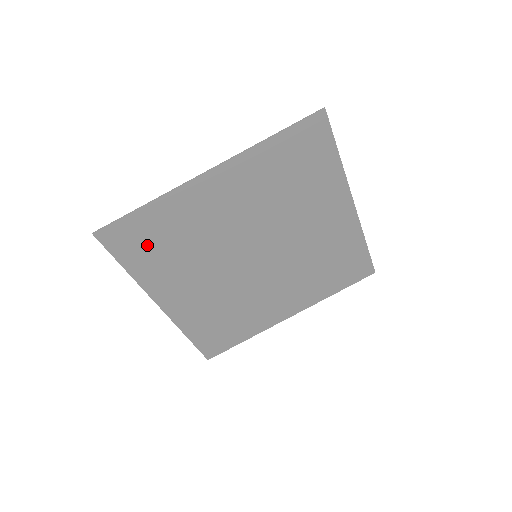
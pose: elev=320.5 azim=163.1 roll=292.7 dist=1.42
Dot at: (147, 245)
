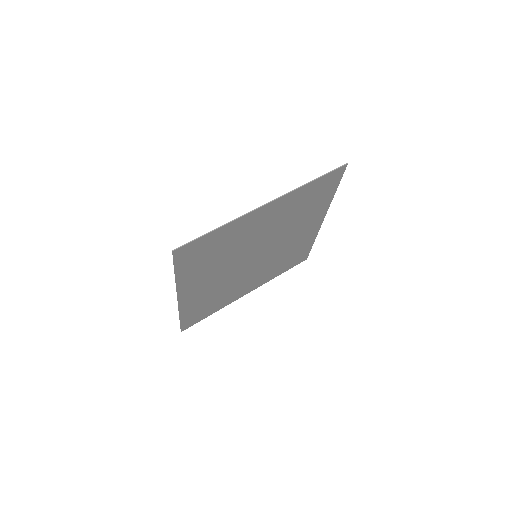
Dot at: (204, 310)
